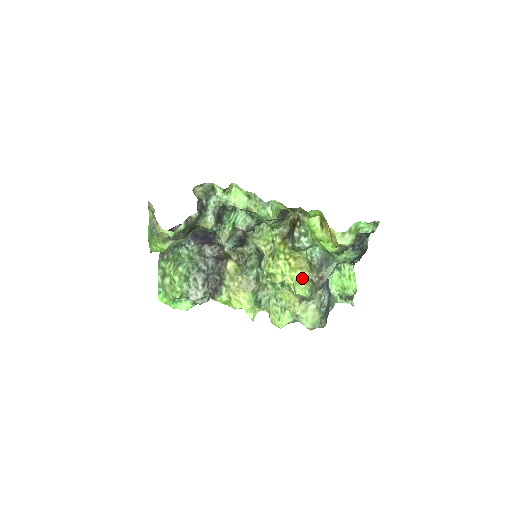
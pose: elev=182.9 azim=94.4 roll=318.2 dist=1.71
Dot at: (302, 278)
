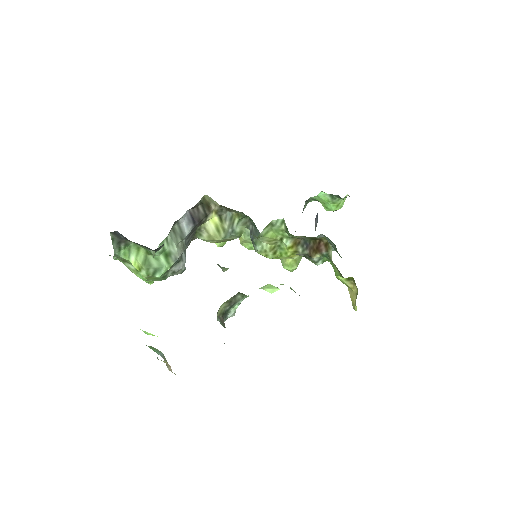
Dot at: (296, 263)
